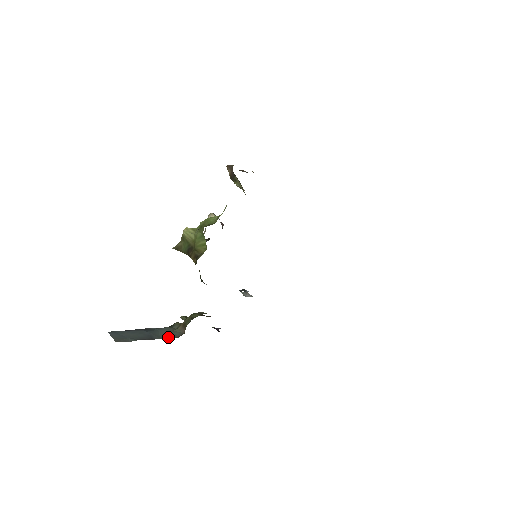
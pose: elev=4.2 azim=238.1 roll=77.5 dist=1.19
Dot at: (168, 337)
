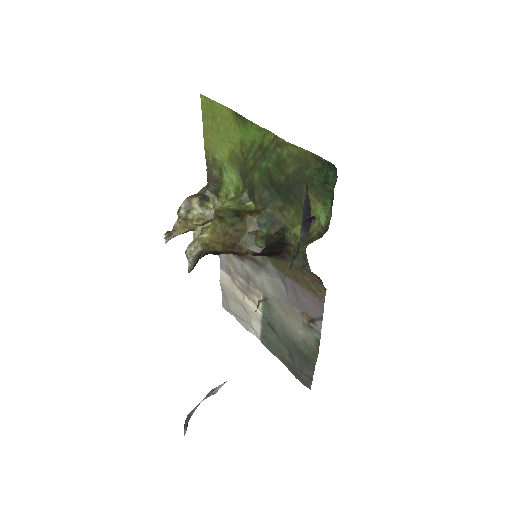
Dot at: (327, 223)
